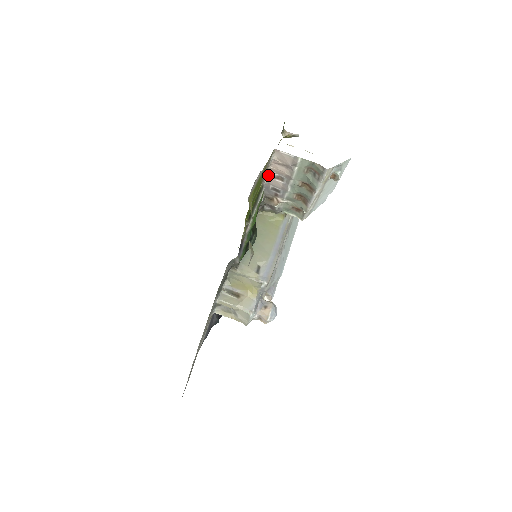
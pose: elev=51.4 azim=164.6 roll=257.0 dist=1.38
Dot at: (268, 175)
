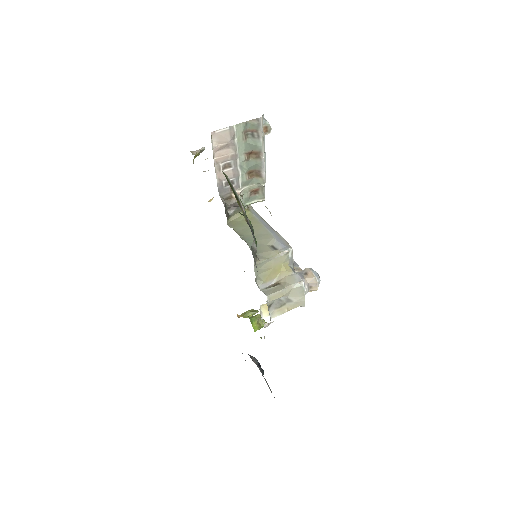
Dot at: (216, 171)
